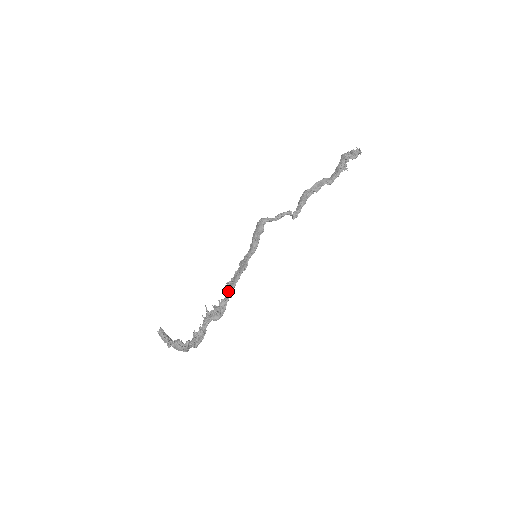
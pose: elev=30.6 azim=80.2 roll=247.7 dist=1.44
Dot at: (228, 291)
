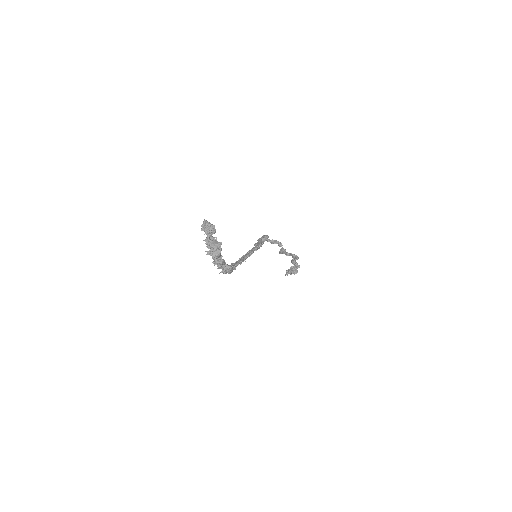
Dot at: (233, 265)
